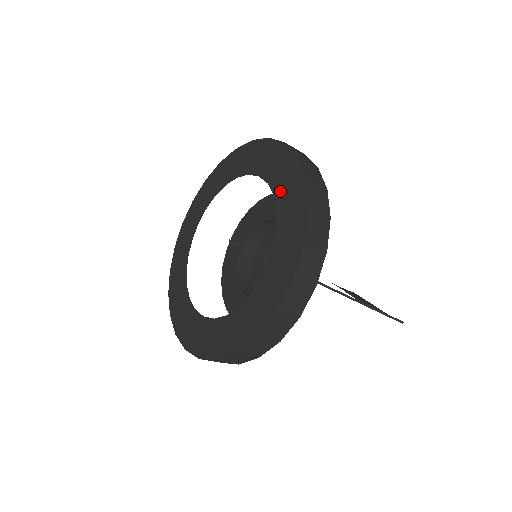
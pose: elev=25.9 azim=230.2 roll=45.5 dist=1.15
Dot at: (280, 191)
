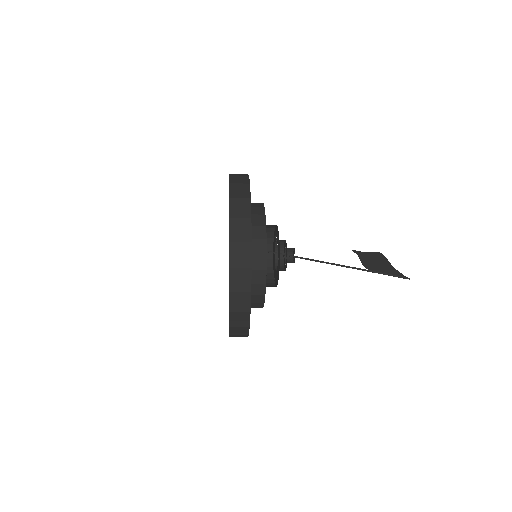
Dot at: occluded
